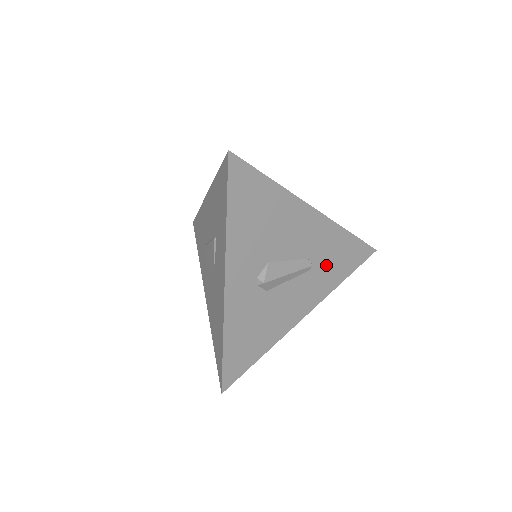
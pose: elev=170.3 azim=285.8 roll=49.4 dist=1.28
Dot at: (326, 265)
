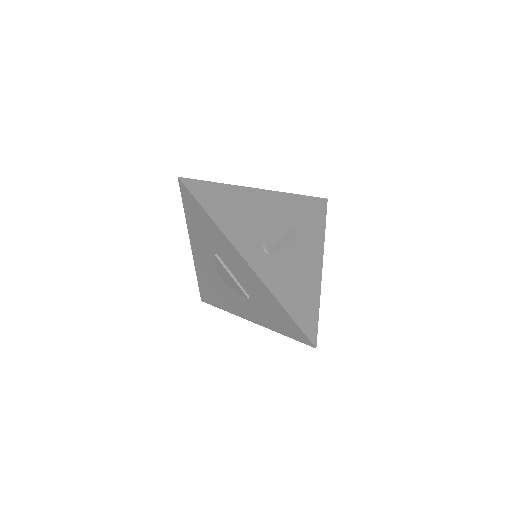
Dot at: occluded
